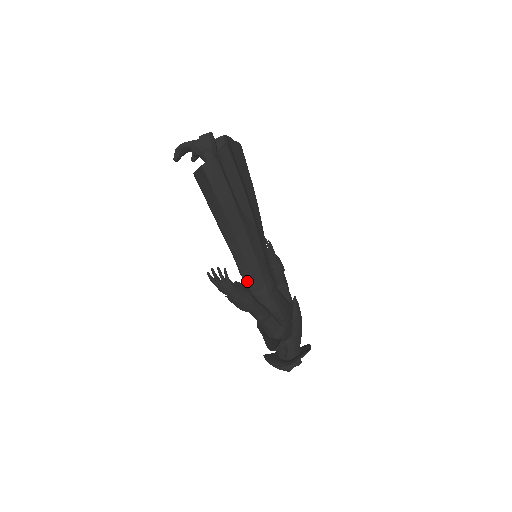
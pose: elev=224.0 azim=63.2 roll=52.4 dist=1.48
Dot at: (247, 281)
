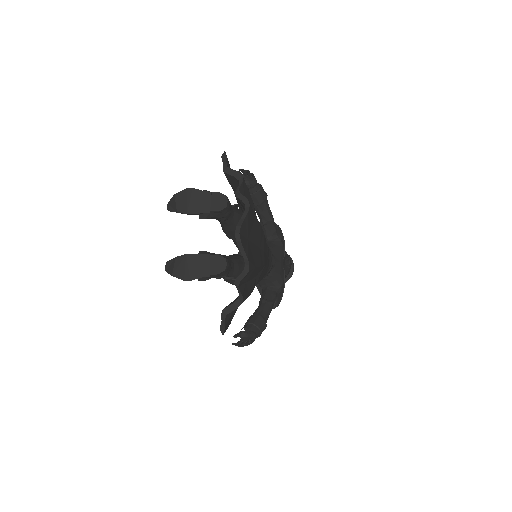
Dot at: occluded
